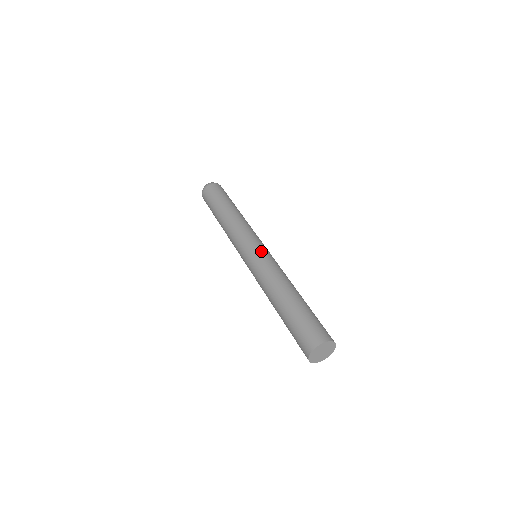
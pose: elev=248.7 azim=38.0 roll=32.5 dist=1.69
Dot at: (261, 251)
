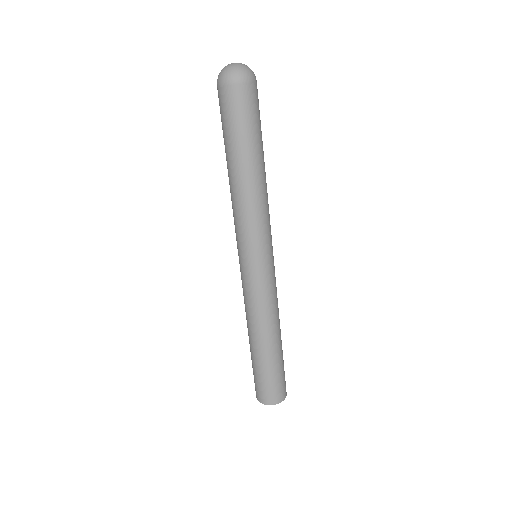
Dot at: (270, 270)
